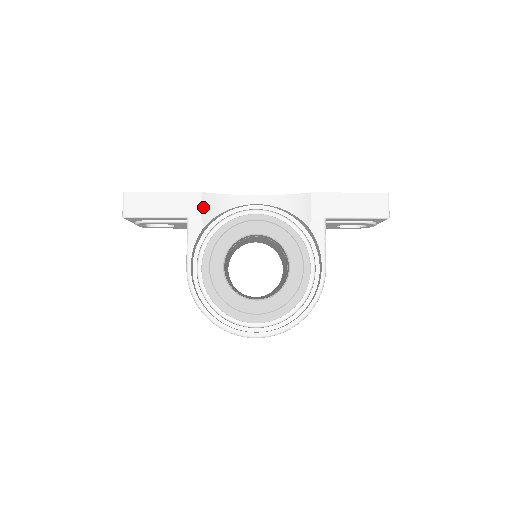
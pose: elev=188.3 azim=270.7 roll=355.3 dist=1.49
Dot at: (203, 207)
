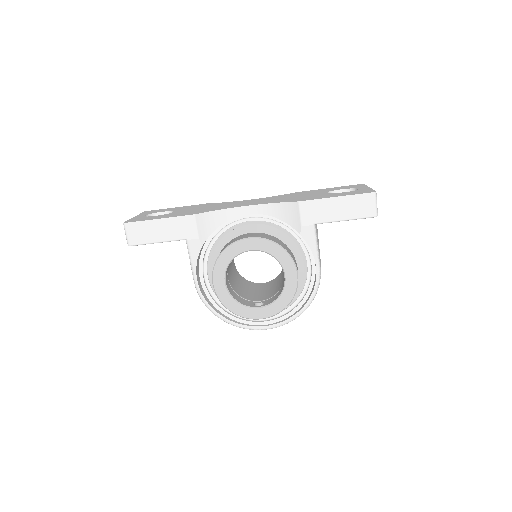
Dot at: (198, 228)
